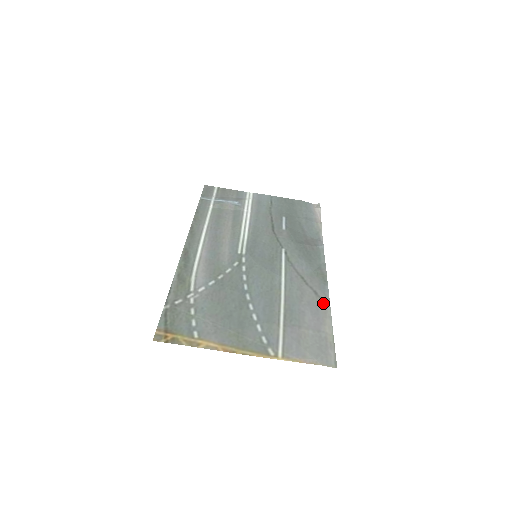
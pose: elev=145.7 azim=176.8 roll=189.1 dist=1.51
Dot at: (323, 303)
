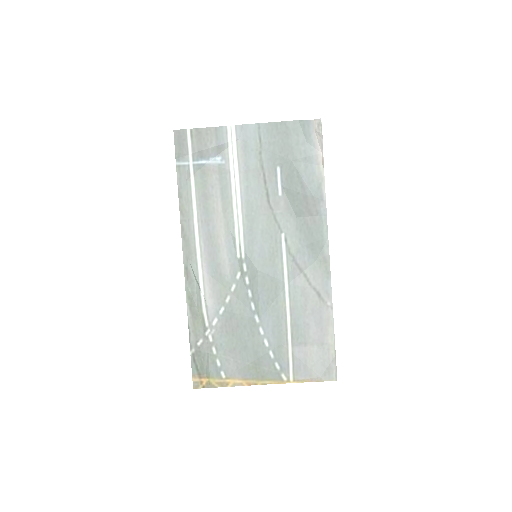
Dot at: (326, 307)
